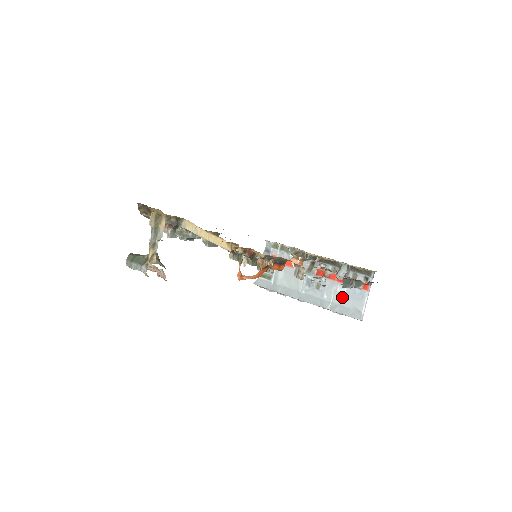
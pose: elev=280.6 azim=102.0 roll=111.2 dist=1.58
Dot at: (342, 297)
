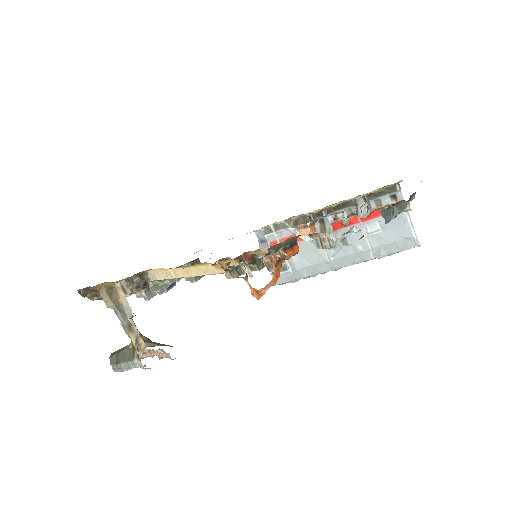
Dot at: (379, 235)
